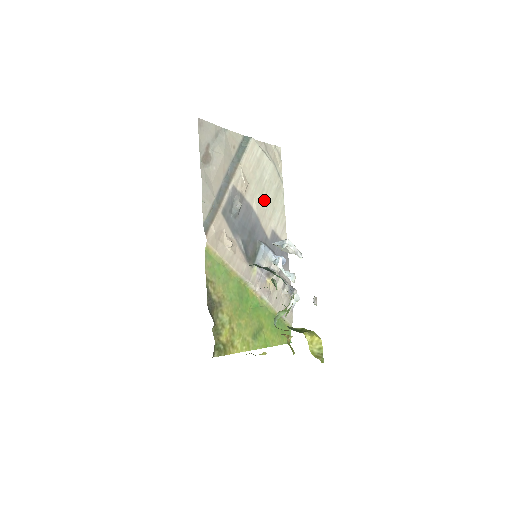
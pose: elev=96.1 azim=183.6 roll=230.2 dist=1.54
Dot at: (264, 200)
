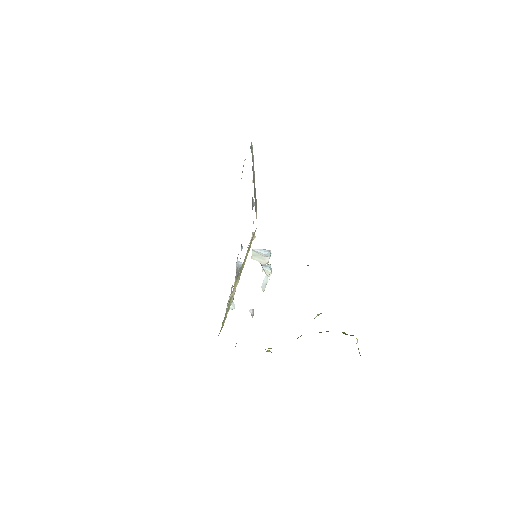
Dot at: occluded
